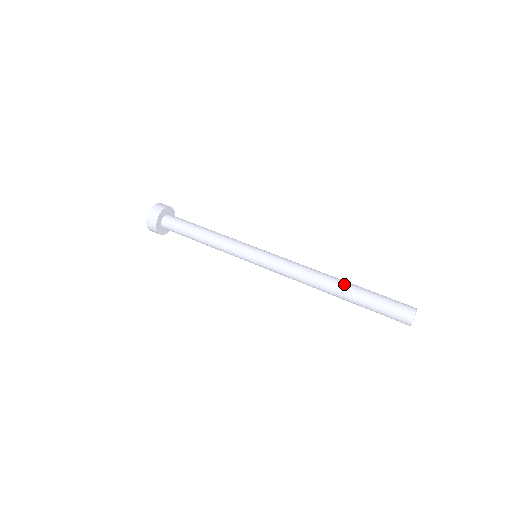
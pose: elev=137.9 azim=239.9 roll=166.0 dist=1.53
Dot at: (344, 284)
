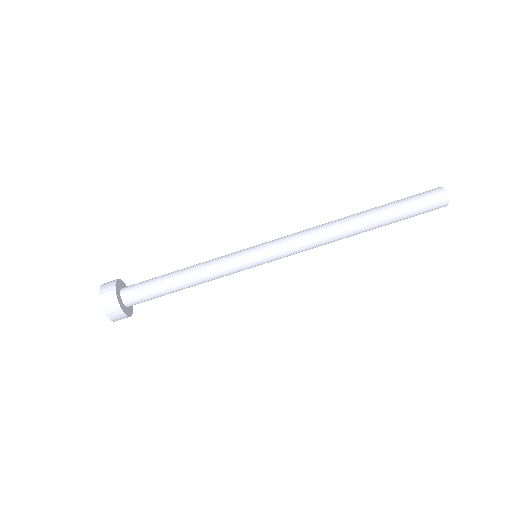
Dot at: (368, 222)
